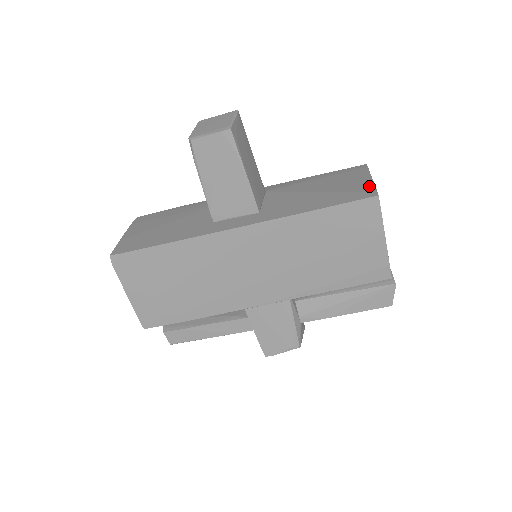
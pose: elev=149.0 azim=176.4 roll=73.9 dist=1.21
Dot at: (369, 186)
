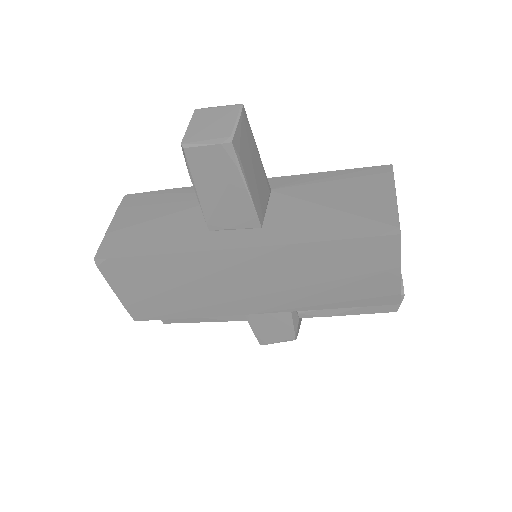
Dot at: (391, 213)
